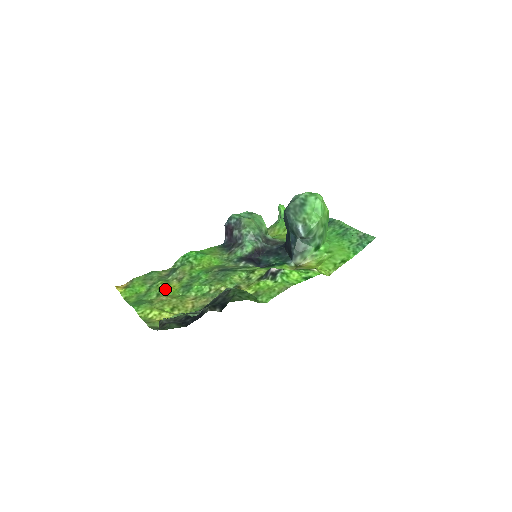
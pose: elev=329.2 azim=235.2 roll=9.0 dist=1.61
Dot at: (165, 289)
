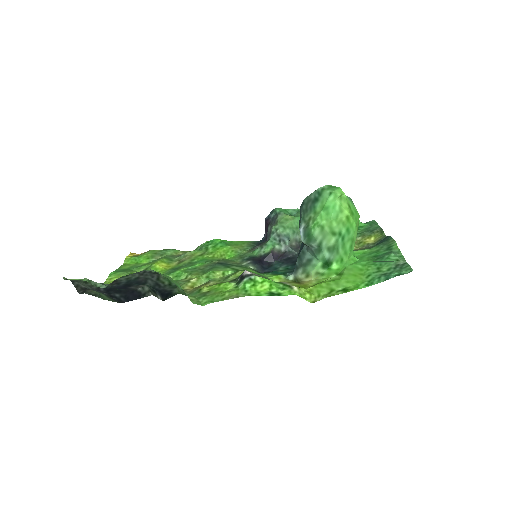
Dot at: (155, 266)
